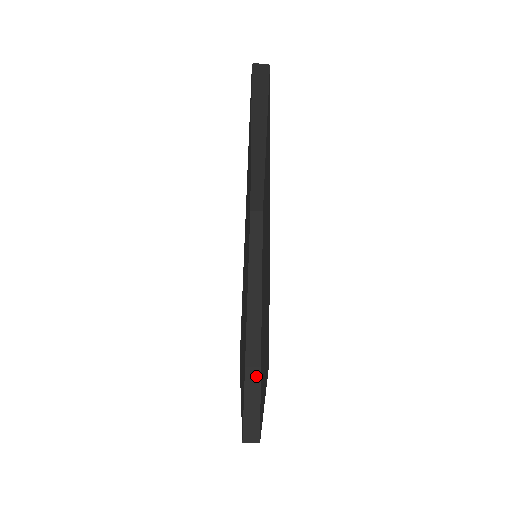
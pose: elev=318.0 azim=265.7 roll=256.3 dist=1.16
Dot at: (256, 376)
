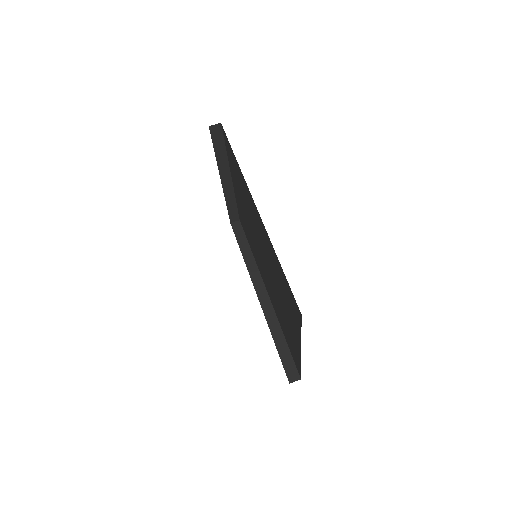
Dot at: (281, 338)
